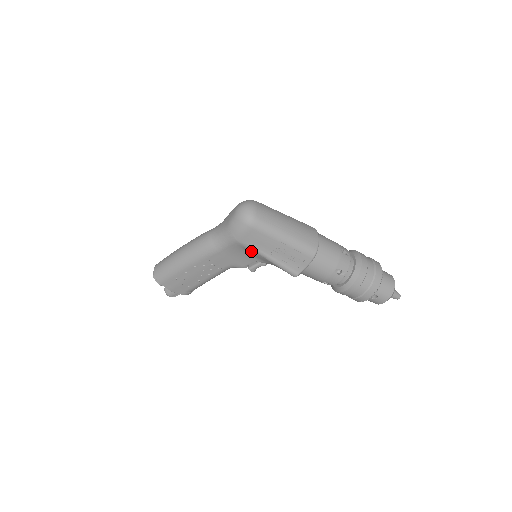
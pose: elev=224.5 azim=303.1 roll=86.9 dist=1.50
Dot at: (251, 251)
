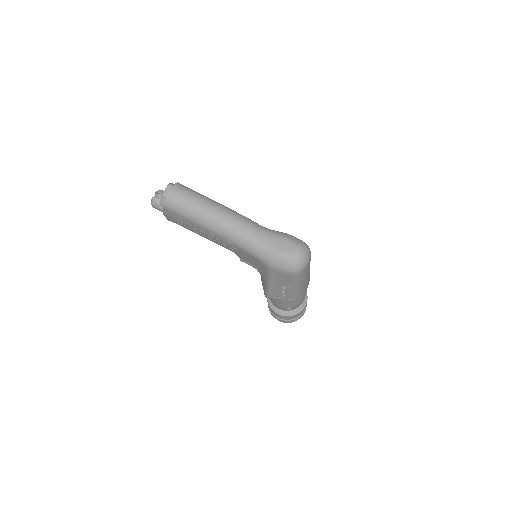
Dot at: (267, 273)
